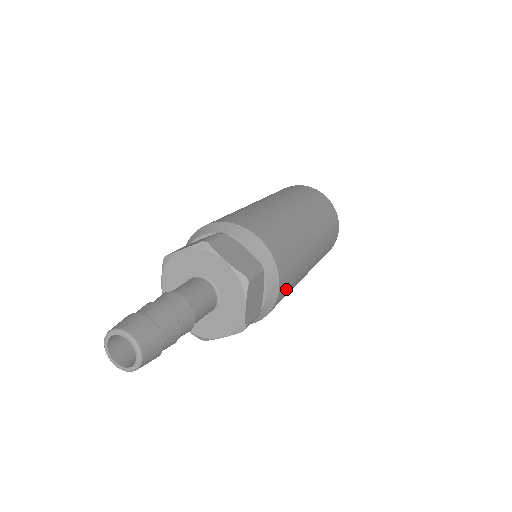
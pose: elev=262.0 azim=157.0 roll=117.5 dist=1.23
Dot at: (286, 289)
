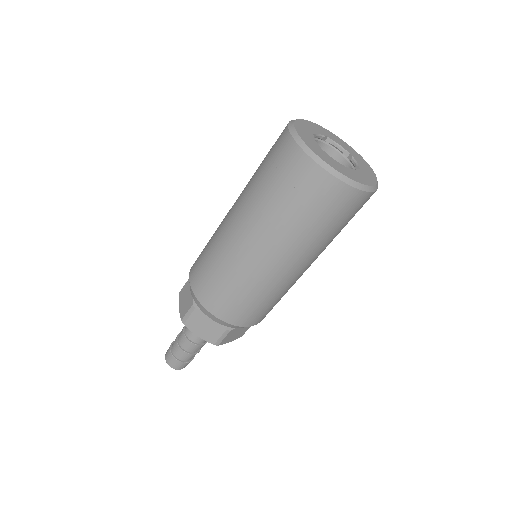
Dot at: (270, 310)
